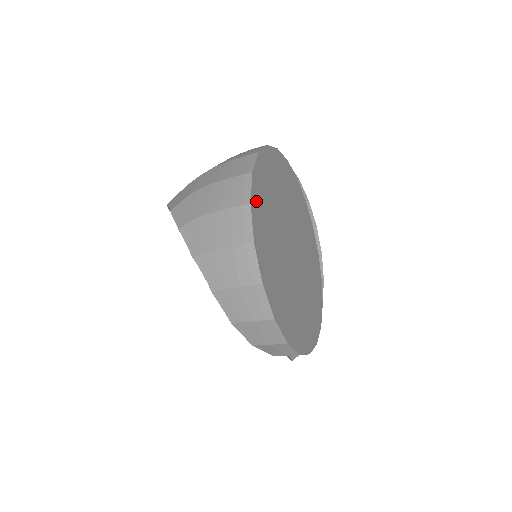
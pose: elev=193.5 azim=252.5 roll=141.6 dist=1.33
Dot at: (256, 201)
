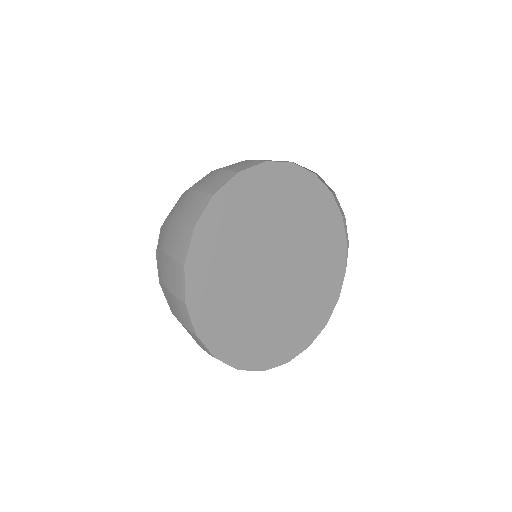
Dot at: (196, 289)
